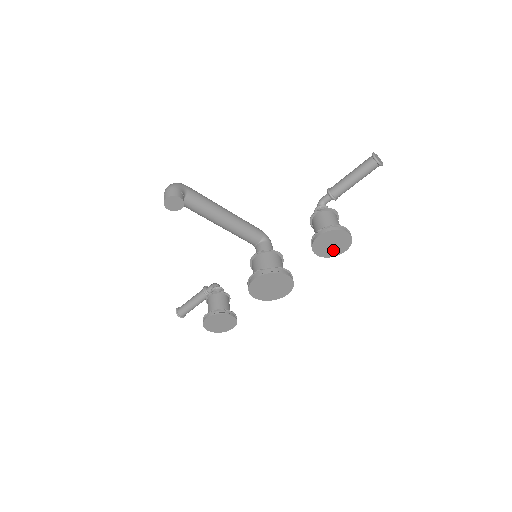
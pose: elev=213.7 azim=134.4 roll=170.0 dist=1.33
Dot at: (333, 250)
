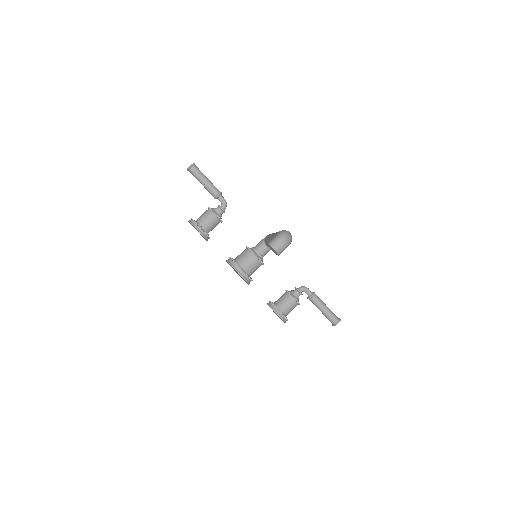
Dot at: occluded
